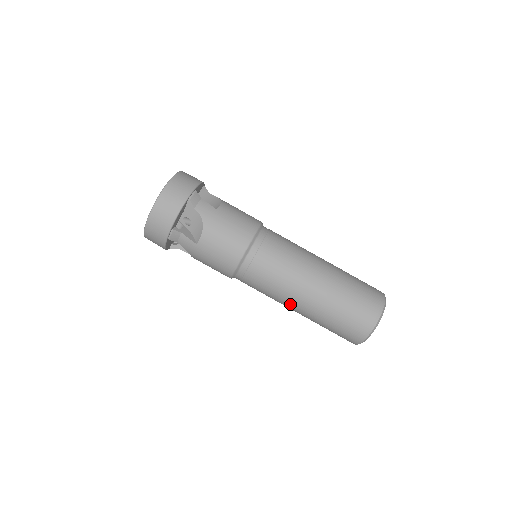
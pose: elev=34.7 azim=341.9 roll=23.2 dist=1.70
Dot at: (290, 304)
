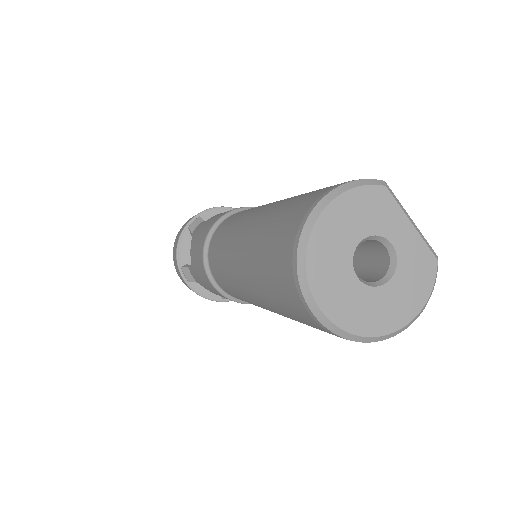
Dot at: (251, 299)
